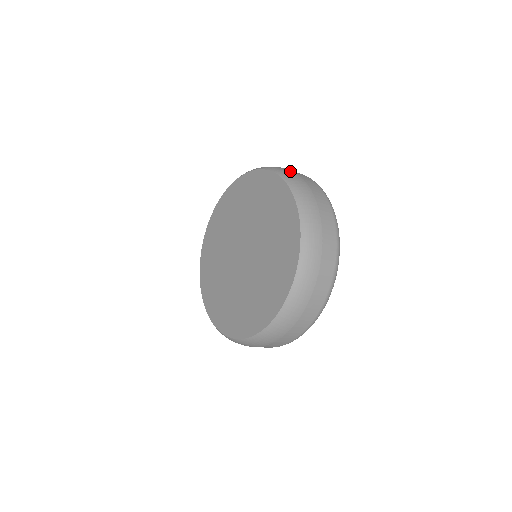
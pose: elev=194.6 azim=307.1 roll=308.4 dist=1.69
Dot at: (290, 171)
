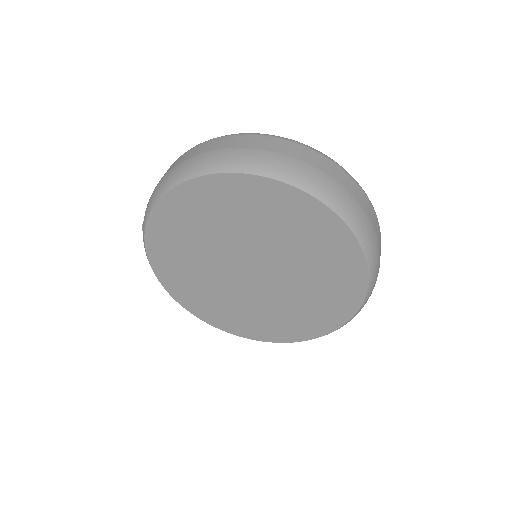
Dot at: (379, 260)
